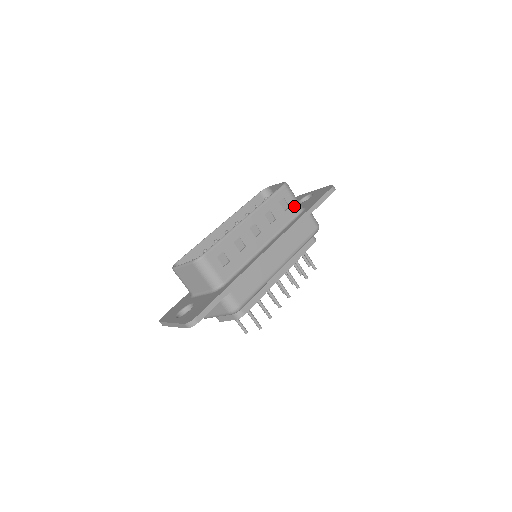
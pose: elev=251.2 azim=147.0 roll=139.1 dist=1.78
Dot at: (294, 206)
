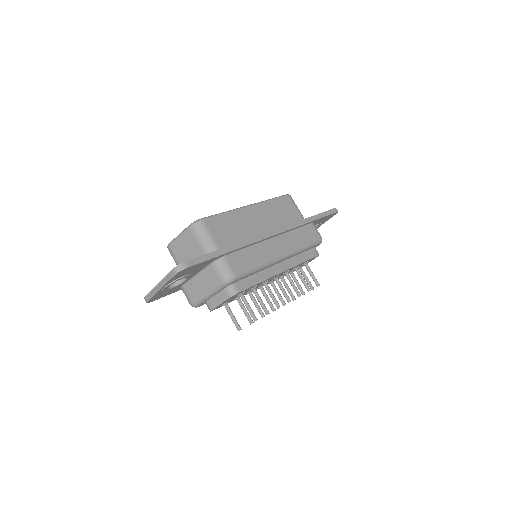
Dot at: (297, 214)
